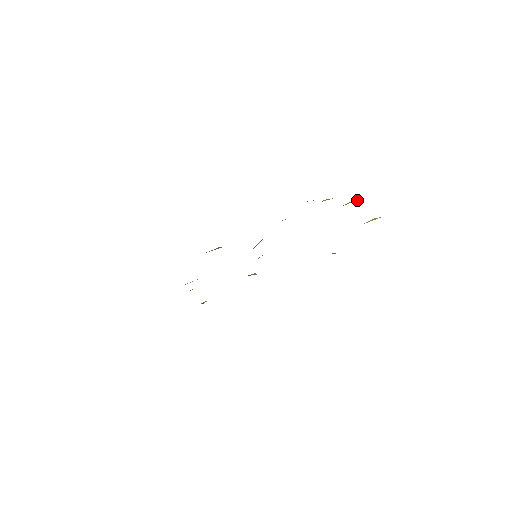
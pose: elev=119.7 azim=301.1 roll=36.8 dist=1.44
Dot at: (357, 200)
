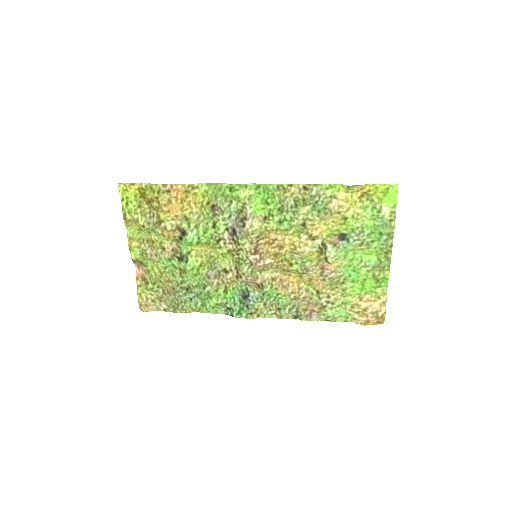
Dot at: (385, 258)
